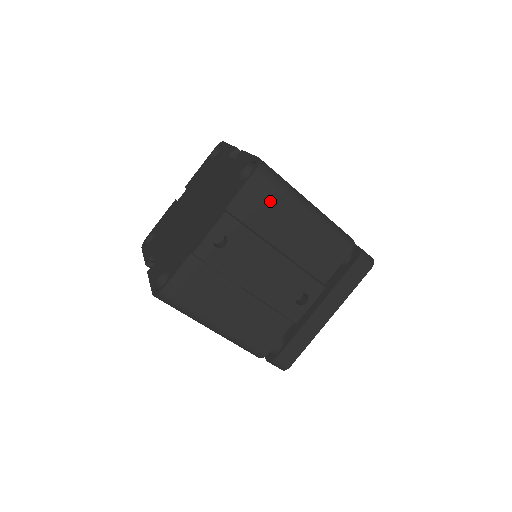
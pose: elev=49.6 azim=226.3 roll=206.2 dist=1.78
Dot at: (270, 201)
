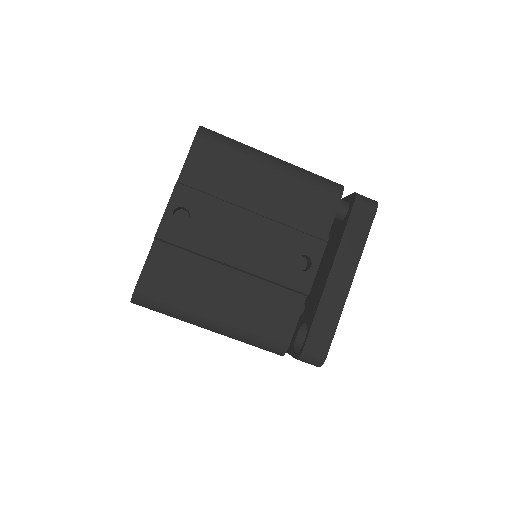
Dot at: (224, 161)
